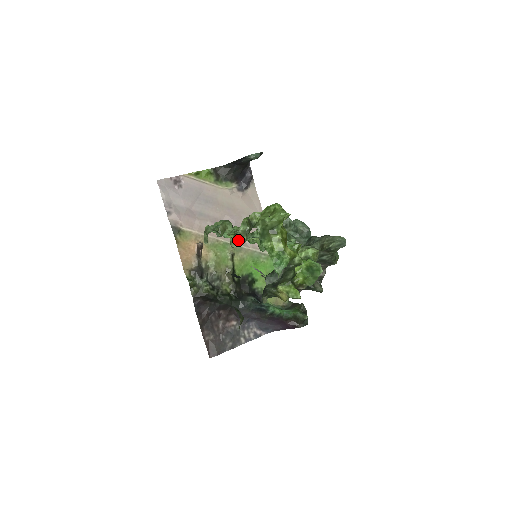
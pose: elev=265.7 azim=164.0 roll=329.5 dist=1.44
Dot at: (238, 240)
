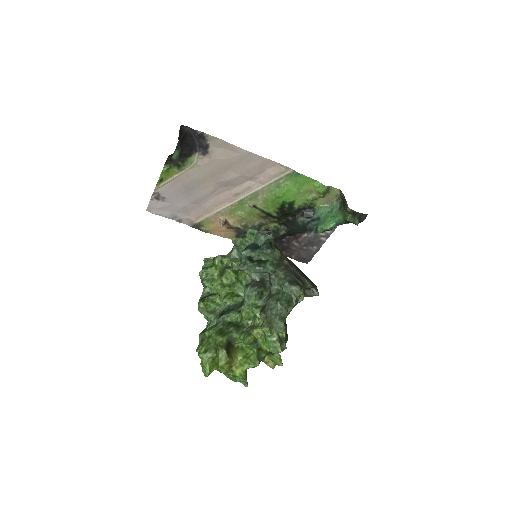
Dot at: occluded
